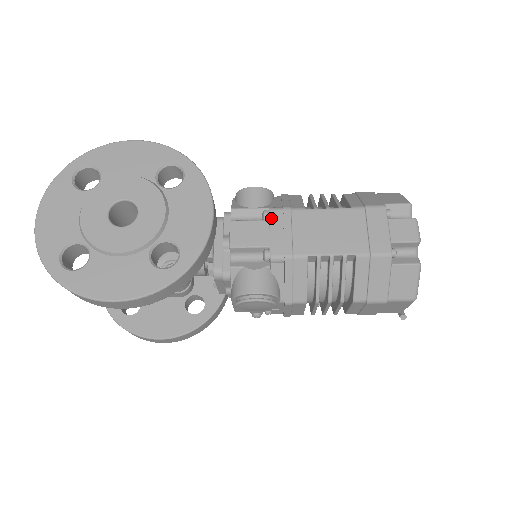
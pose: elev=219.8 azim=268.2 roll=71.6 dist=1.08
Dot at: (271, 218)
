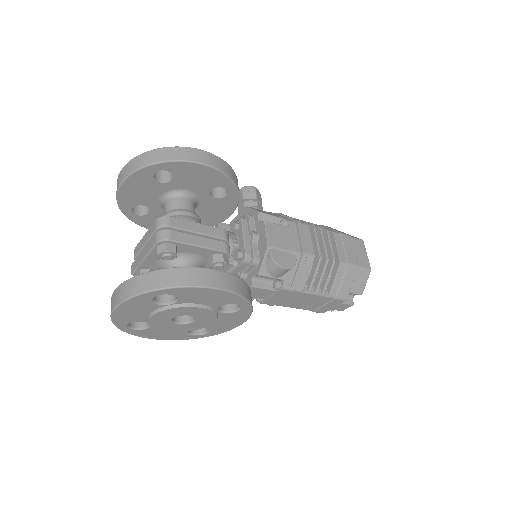
Dot at: (278, 292)
